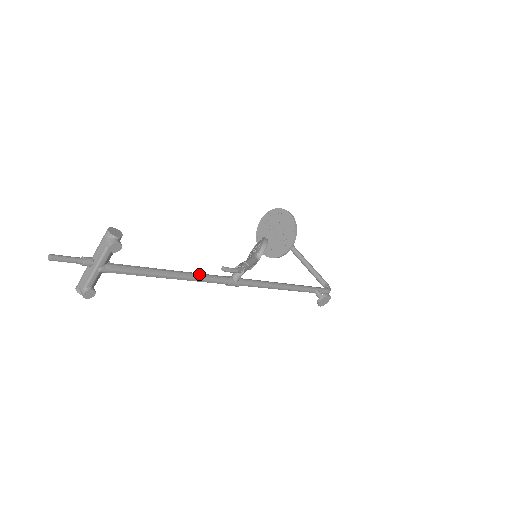
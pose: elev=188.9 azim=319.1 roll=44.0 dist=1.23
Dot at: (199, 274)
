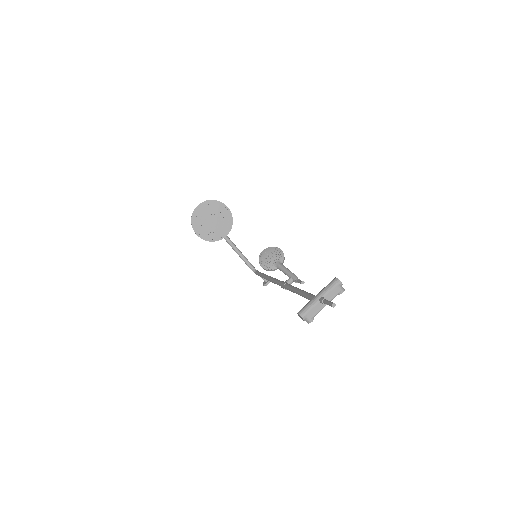
Dot at: occluded
